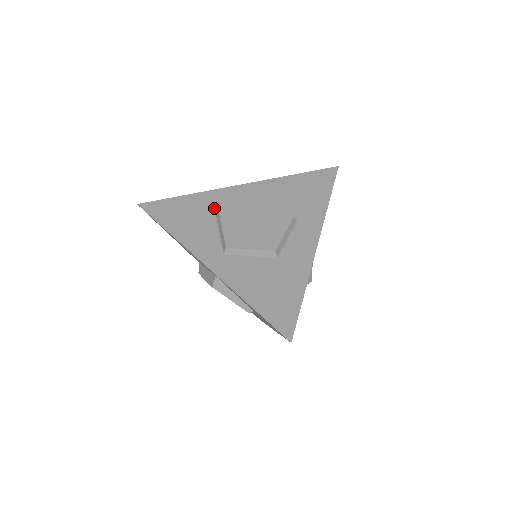
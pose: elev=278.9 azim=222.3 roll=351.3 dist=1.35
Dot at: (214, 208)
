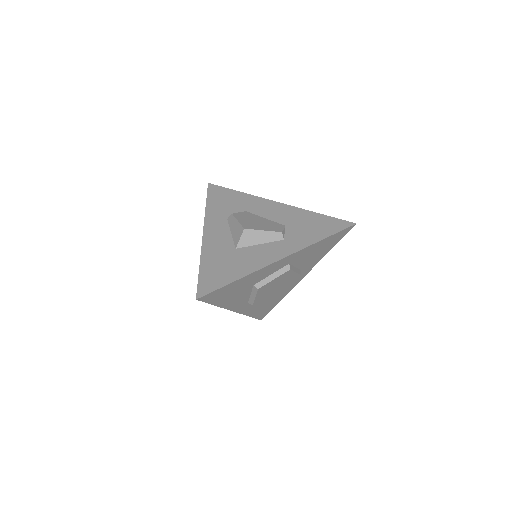
Dot at: (255, 282)
